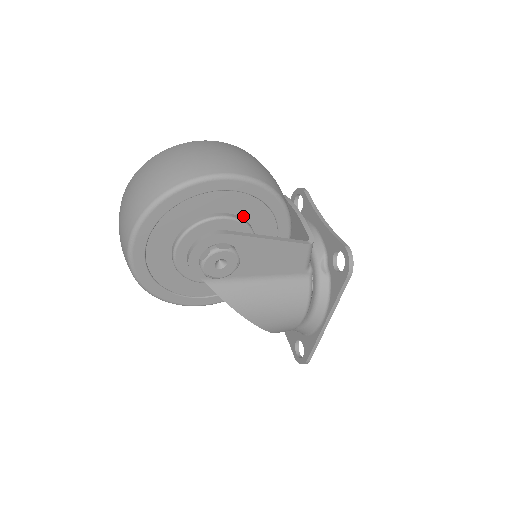
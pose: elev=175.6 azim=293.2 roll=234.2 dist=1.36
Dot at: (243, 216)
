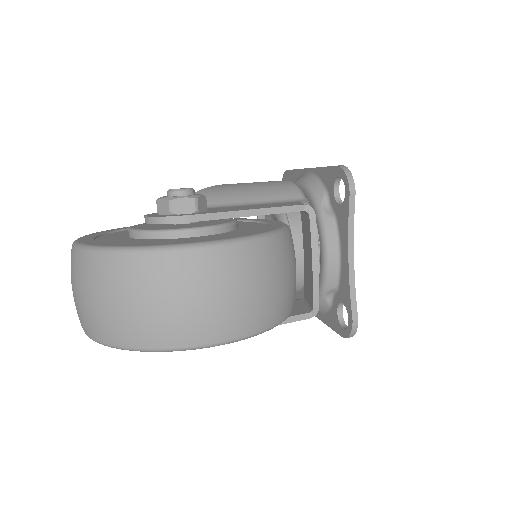
Dot at: occluded
